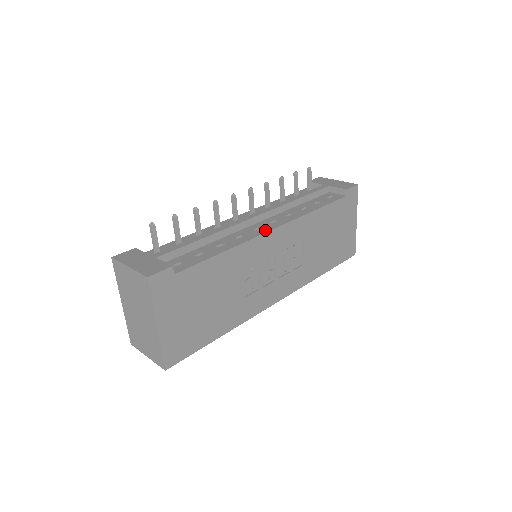
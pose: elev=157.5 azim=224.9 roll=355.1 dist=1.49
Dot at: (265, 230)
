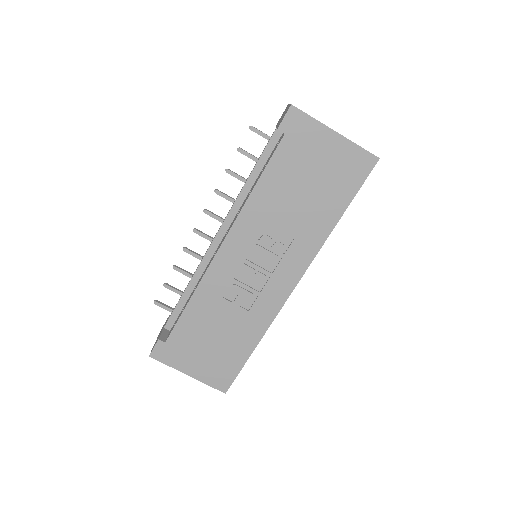
Dot at: (215, 253)
